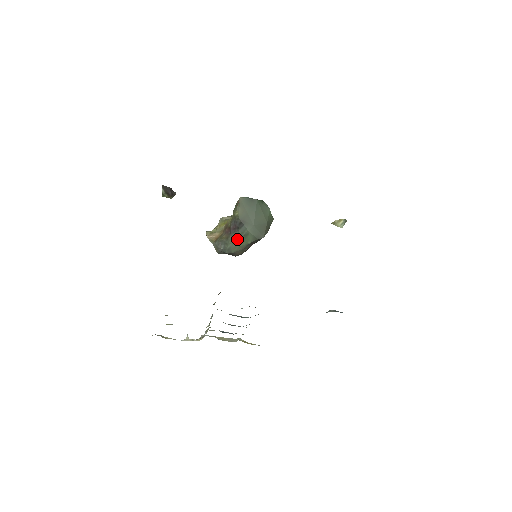
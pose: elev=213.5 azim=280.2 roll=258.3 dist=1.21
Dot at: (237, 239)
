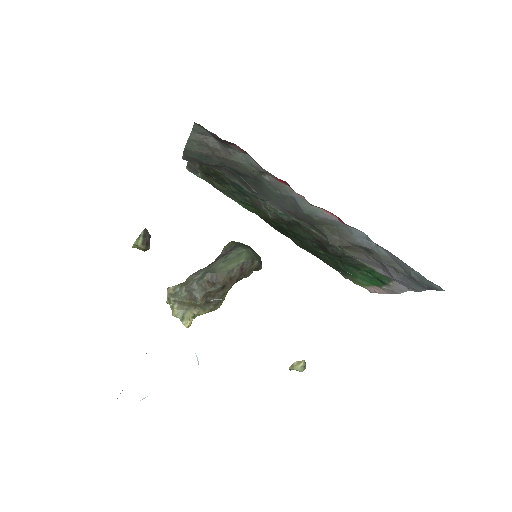
Dot at: (227, 259)
